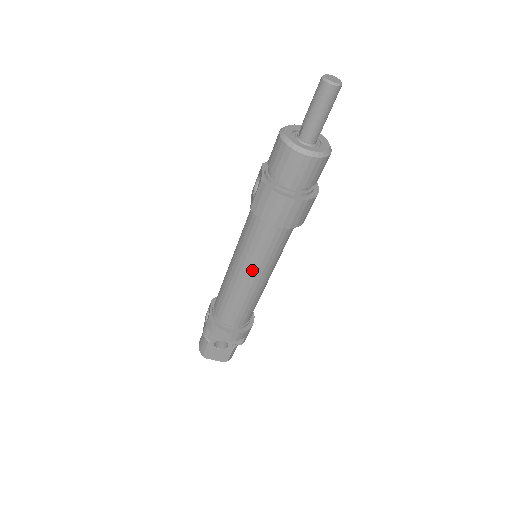
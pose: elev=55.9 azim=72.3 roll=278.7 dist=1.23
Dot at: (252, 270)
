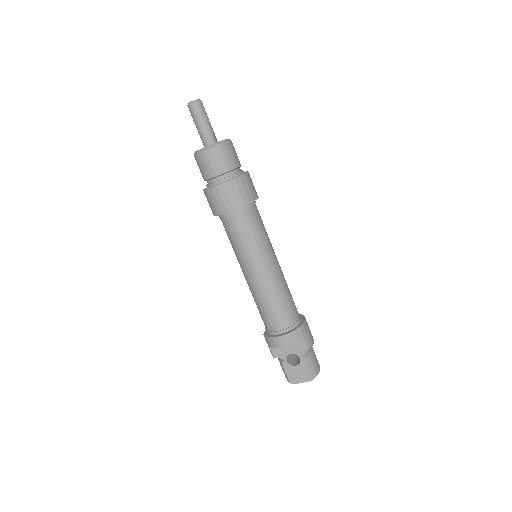
Dot at: (249, 263)
